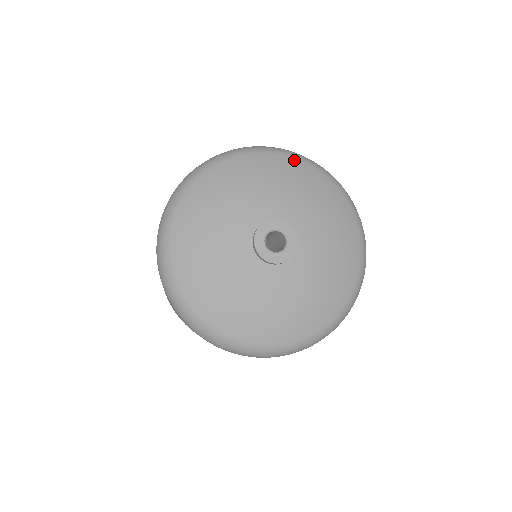
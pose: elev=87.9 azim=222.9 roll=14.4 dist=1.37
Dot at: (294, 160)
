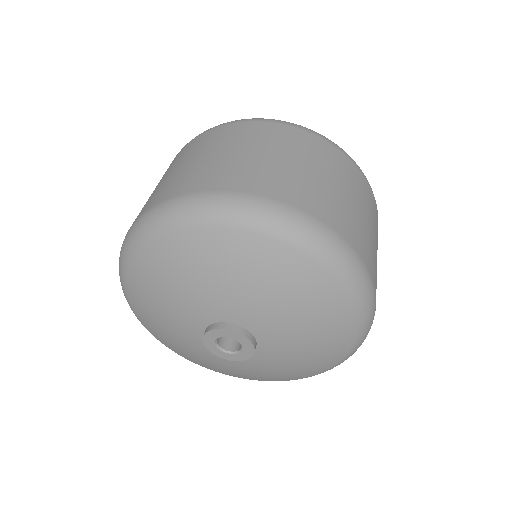
Dot at: (206, 232)
